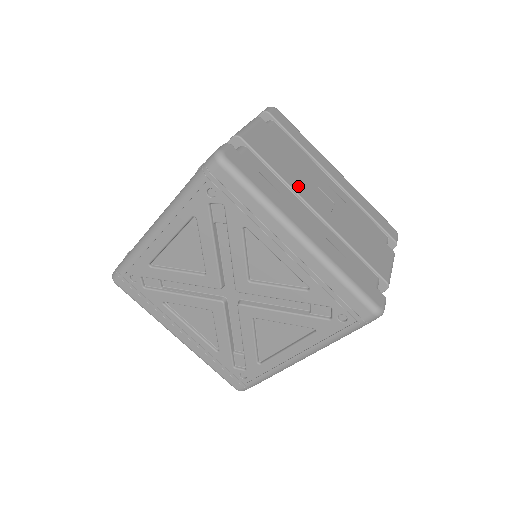
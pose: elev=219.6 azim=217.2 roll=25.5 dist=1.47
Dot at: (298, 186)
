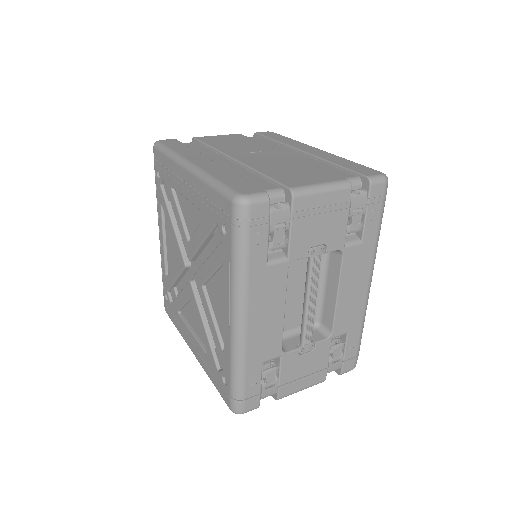
Dot at: (229, 150)
